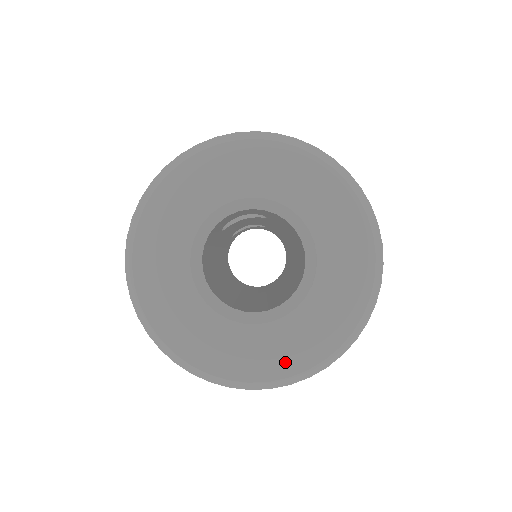
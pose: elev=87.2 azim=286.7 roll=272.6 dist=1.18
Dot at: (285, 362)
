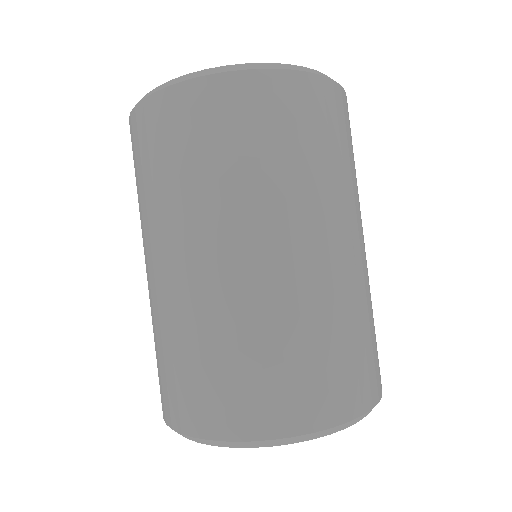
Dot at: occluded
